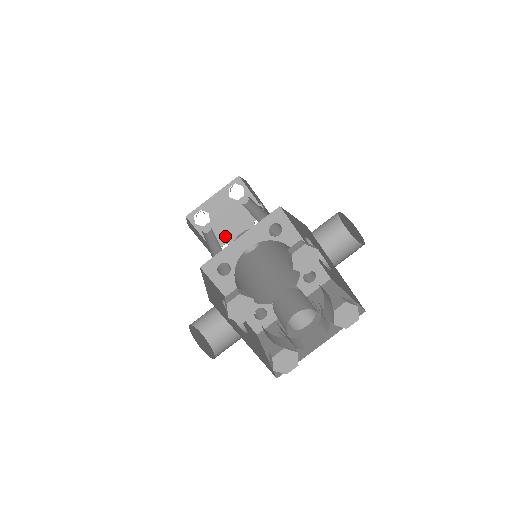
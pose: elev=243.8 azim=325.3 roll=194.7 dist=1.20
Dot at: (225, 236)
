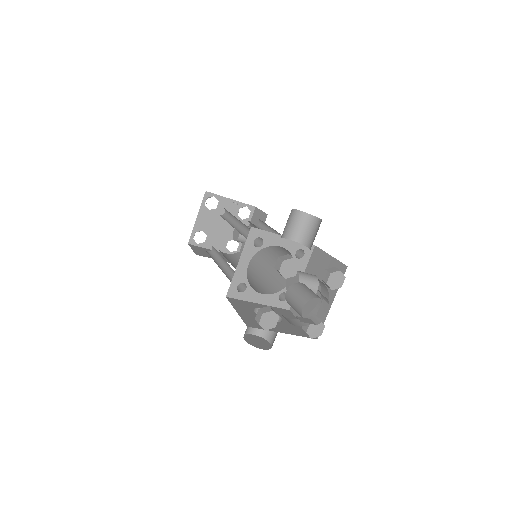
Dot at: (224, 238)
